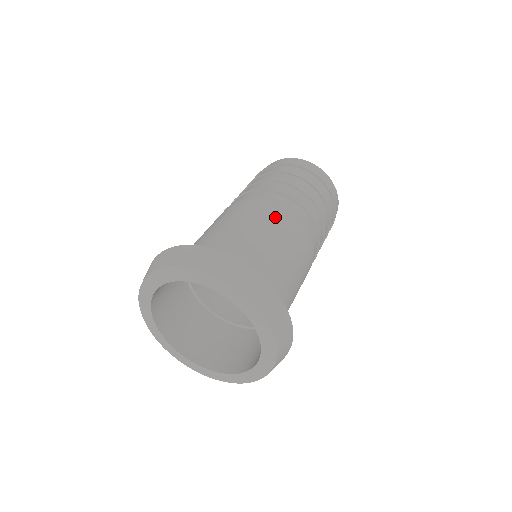
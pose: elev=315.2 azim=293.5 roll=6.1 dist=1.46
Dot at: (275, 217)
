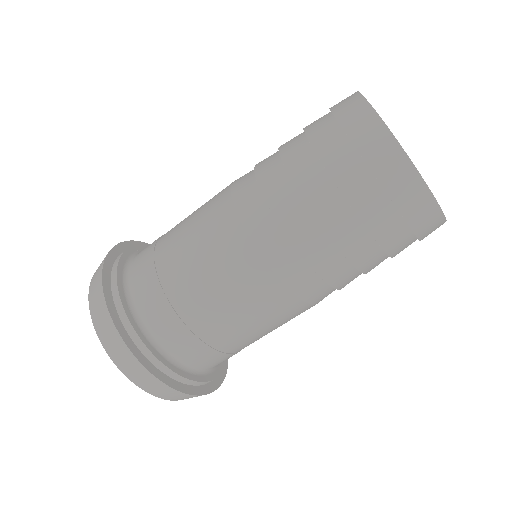
Dot at: (225, 253)
